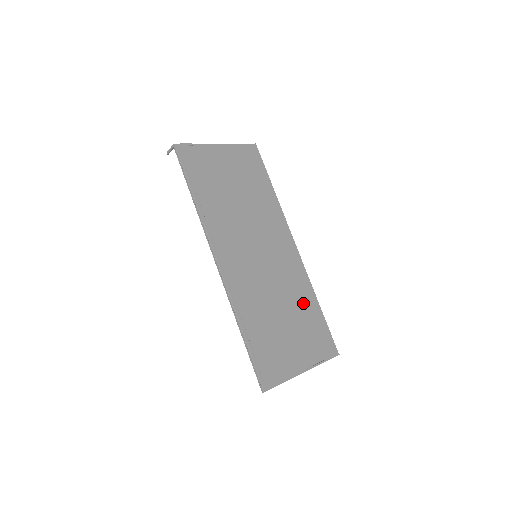
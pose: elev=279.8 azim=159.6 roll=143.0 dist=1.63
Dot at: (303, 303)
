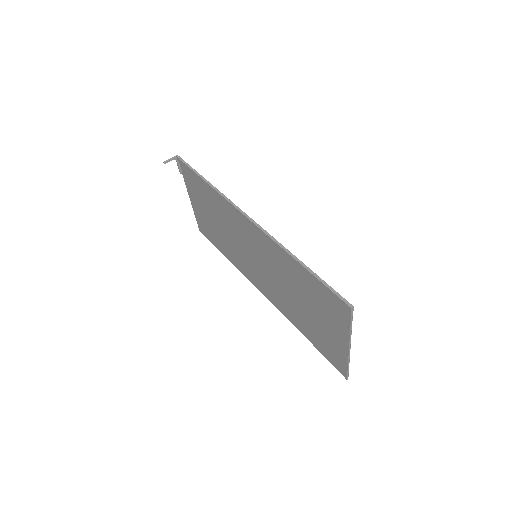
Dot at: (300, 319)
